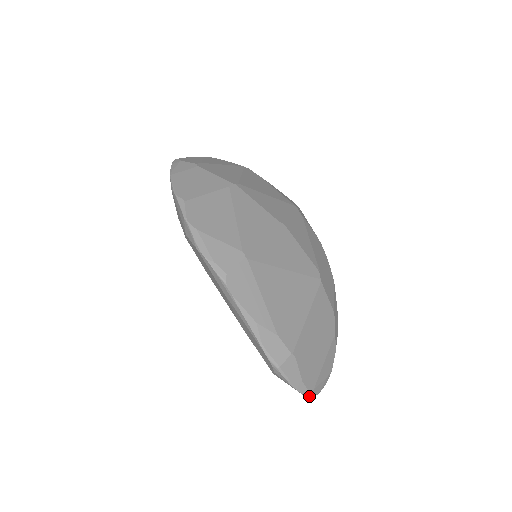
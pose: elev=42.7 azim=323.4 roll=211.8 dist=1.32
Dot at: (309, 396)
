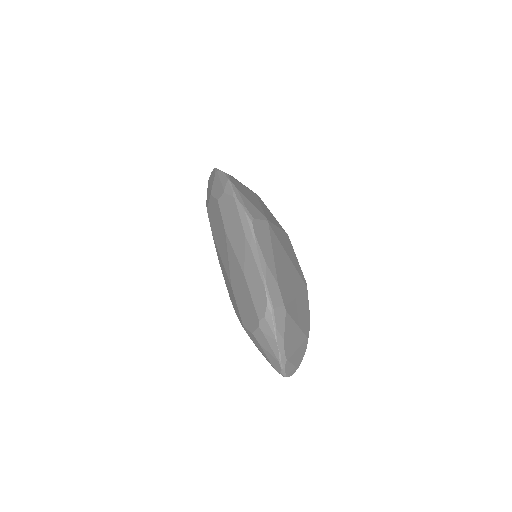
Dot at: (282, 364)
